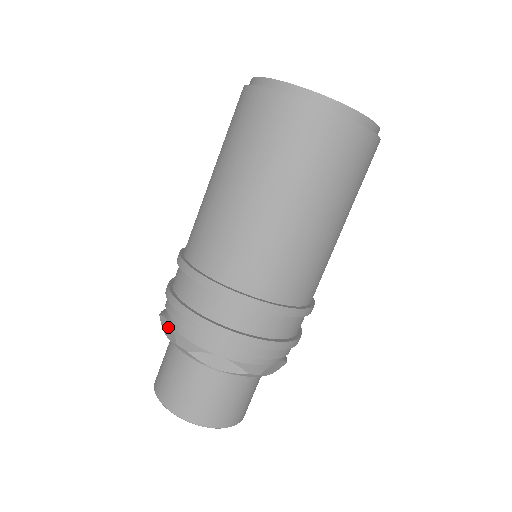
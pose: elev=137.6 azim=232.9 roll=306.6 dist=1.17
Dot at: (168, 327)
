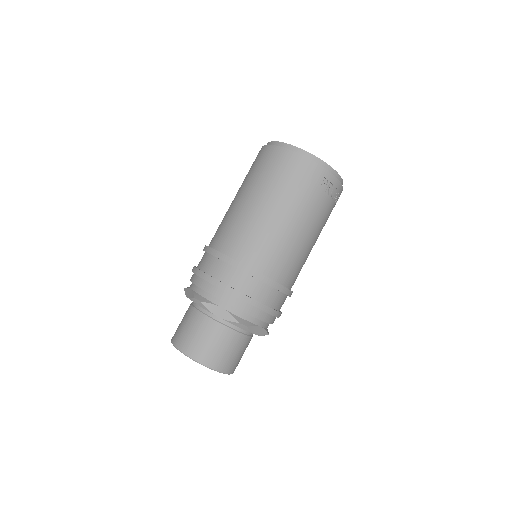
Dot at: occluded
